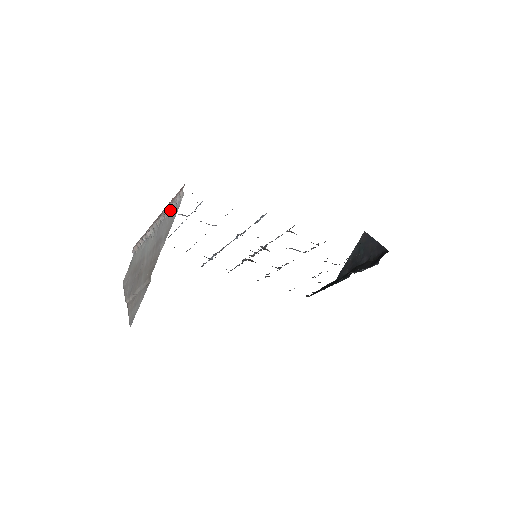
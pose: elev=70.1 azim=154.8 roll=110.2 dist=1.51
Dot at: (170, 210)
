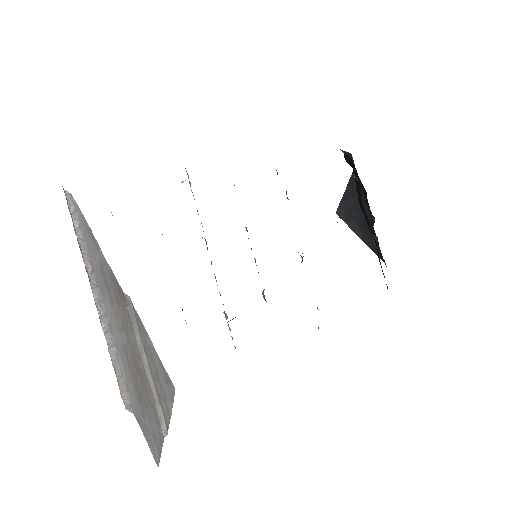
Dot at: (83, 241)
